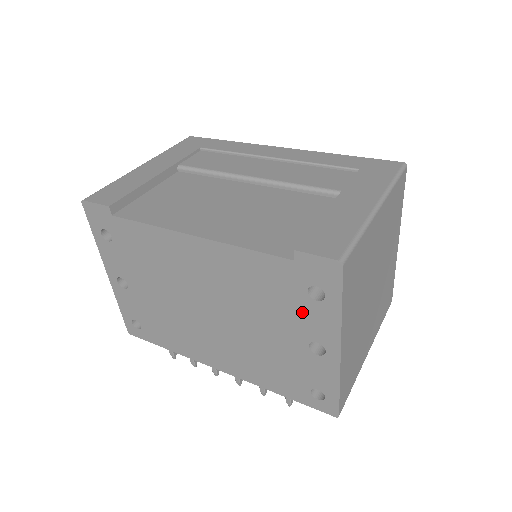
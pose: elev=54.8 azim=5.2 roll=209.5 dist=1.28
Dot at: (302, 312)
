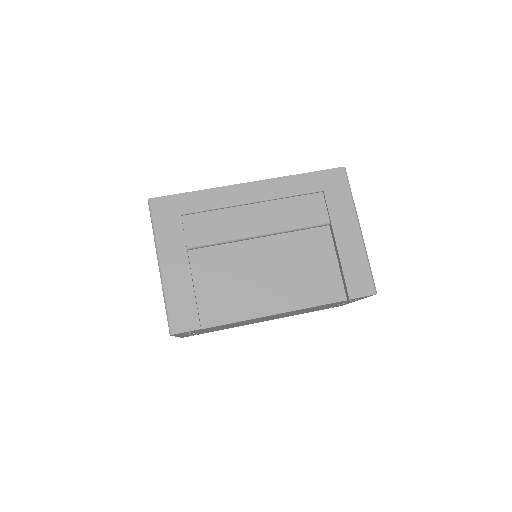
Dot at: occluded
